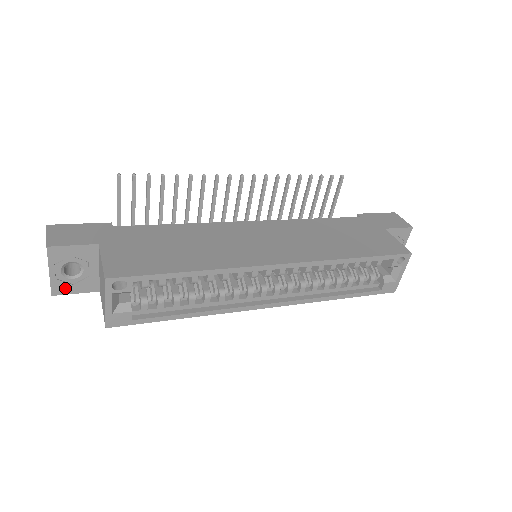
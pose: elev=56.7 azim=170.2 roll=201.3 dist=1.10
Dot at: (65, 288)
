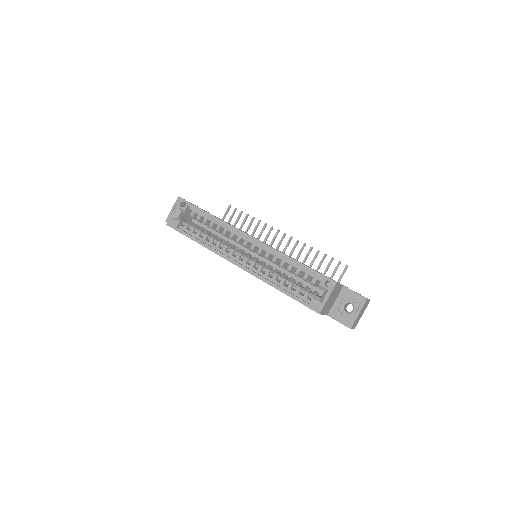
Dot at: occluded
